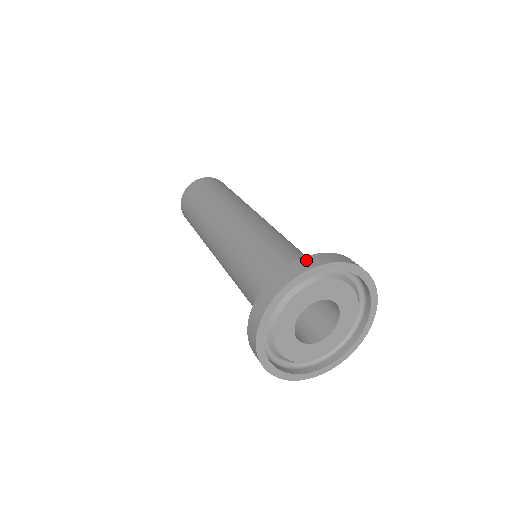
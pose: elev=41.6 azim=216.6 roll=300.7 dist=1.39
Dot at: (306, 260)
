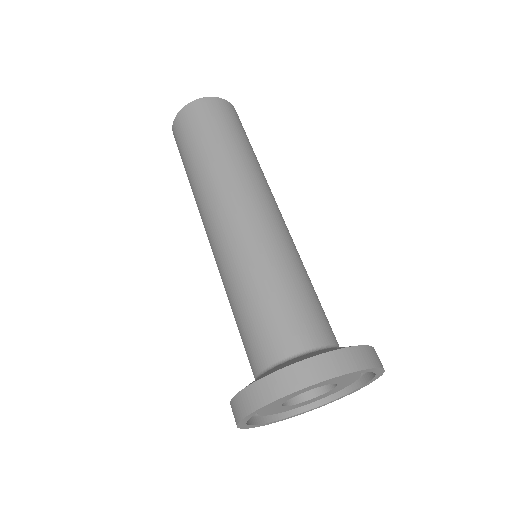
Dot at: (350, 354)
